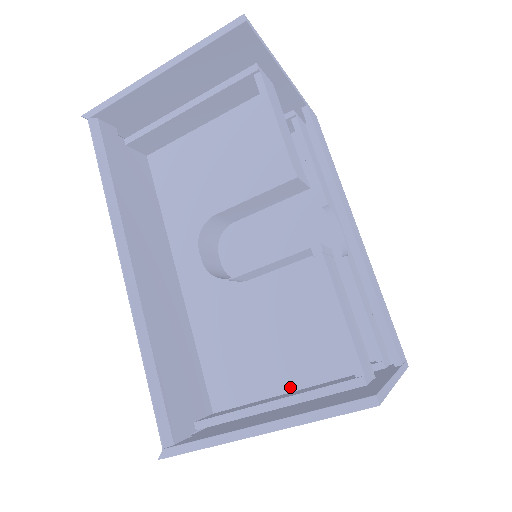
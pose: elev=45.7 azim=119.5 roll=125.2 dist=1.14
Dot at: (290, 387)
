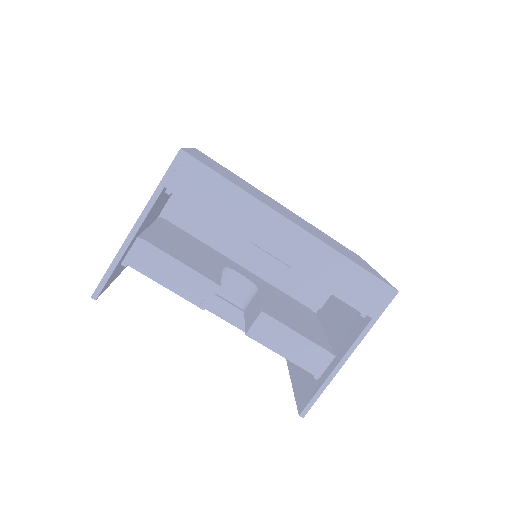
Dot at: occluded
